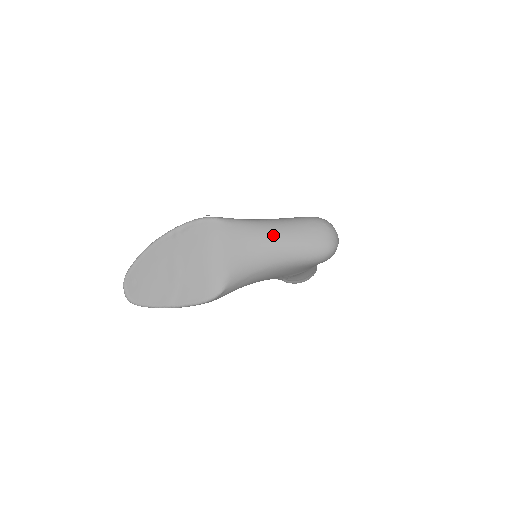
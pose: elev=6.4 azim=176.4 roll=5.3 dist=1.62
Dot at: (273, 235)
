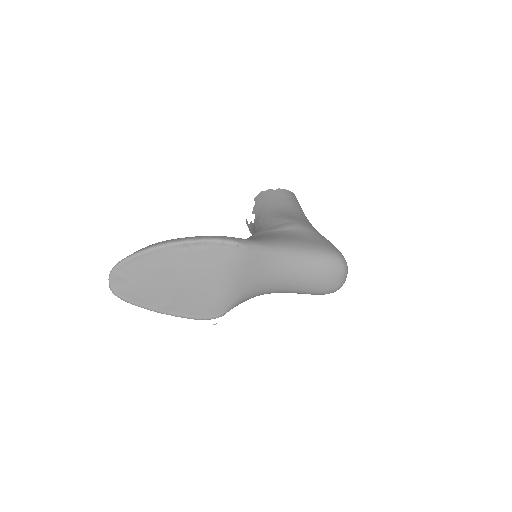
Dot at: (292, 271)
